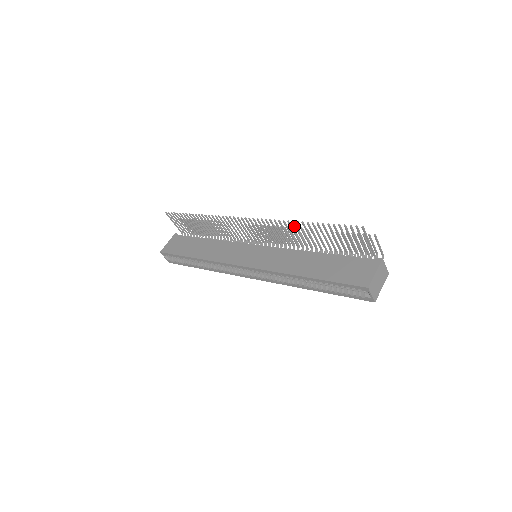
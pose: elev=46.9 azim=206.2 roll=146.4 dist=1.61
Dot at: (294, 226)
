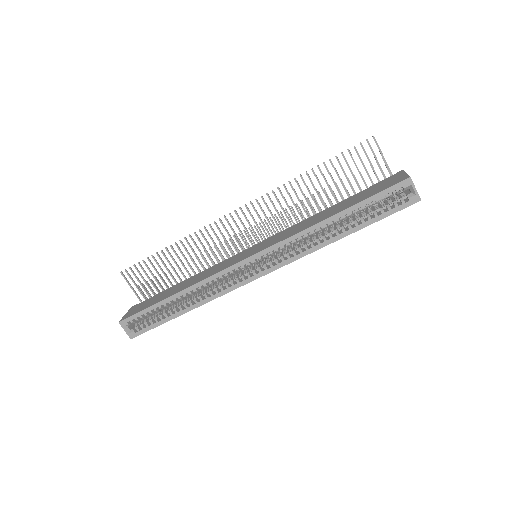
Dot at: occluded
